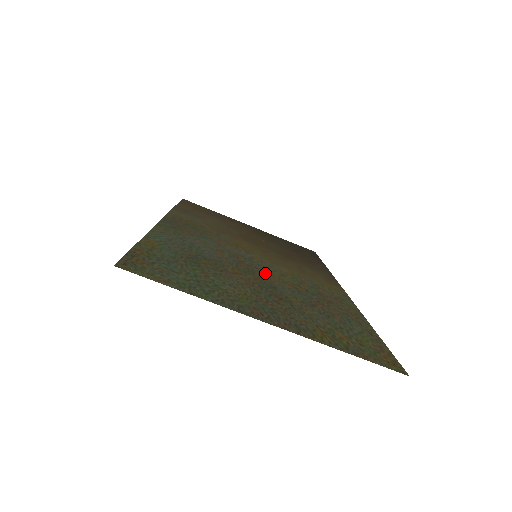
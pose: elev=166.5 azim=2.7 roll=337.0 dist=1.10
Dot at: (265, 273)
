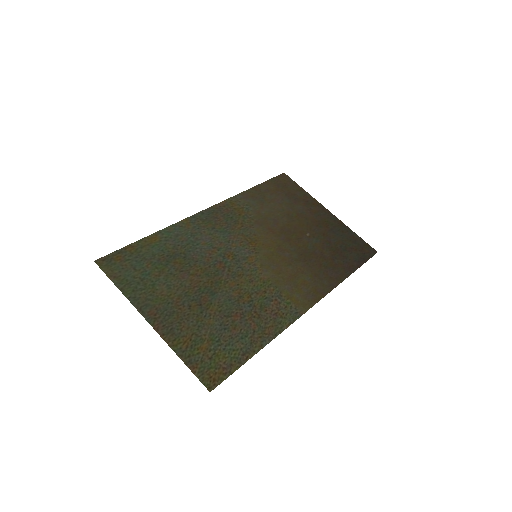
Dot at: (230, 277)
